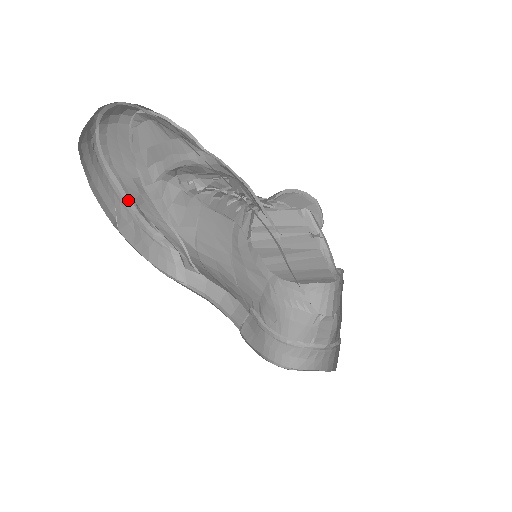
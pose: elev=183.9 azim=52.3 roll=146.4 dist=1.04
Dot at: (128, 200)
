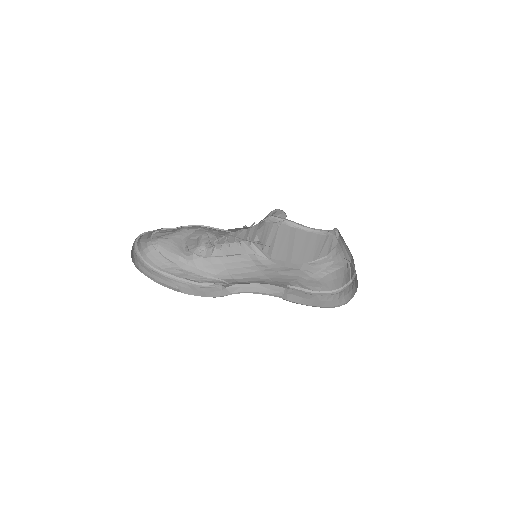
Dot at: (179, 279)
